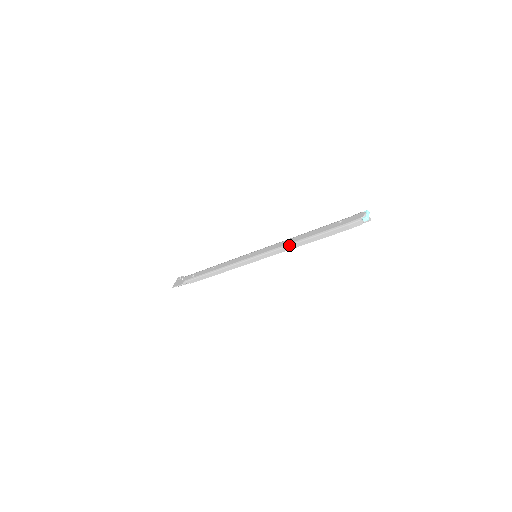
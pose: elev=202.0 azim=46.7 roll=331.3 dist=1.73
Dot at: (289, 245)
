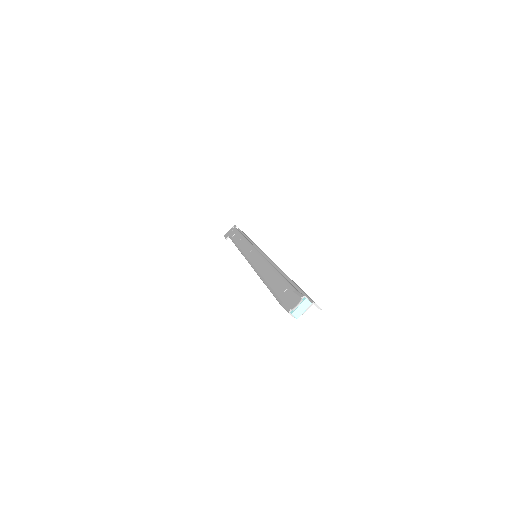
Dot at: (258, 275)
